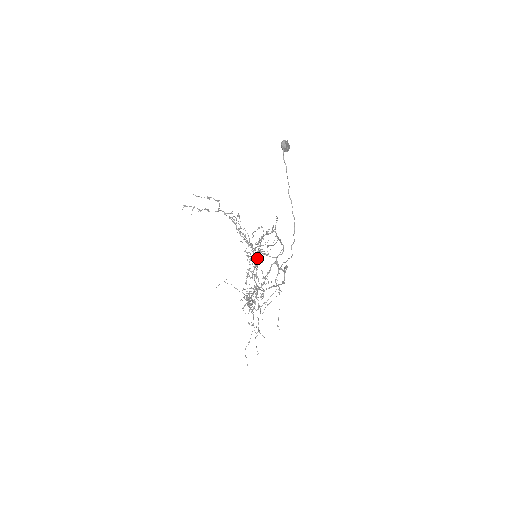
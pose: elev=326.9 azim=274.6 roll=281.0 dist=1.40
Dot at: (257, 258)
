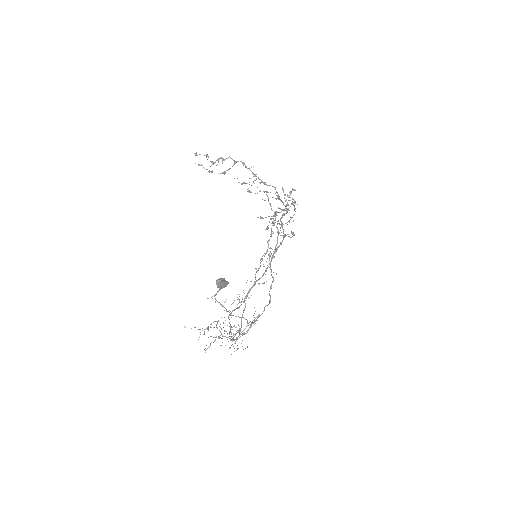
Dot at: occluded
